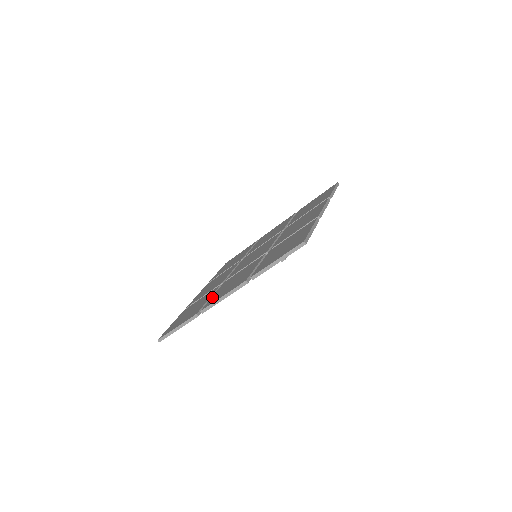
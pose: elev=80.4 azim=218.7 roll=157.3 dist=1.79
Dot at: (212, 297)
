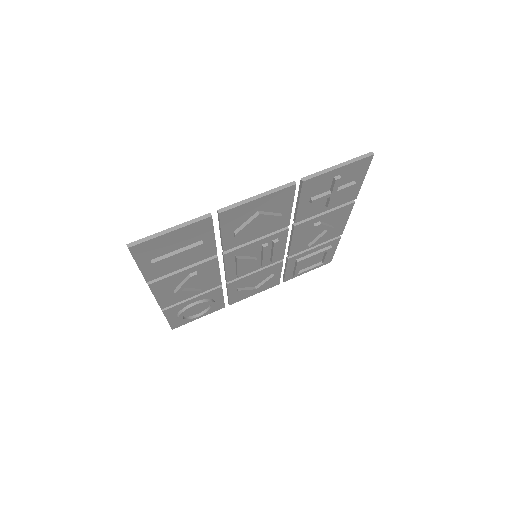
Dot at: occluded
